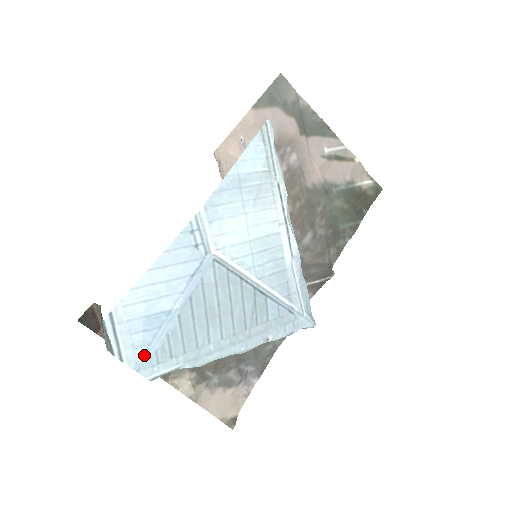
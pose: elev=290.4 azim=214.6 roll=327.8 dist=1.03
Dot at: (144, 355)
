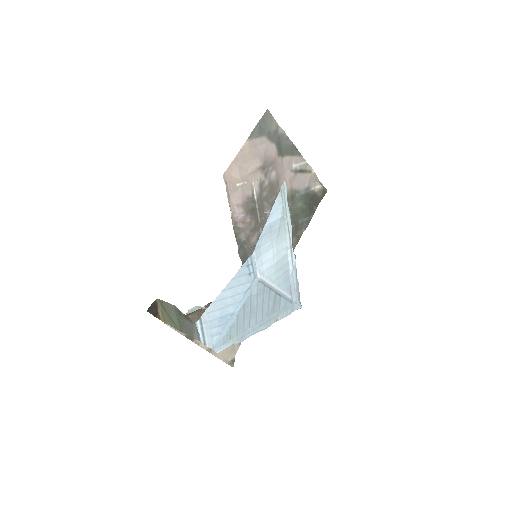
Dot at: (217, 340)
